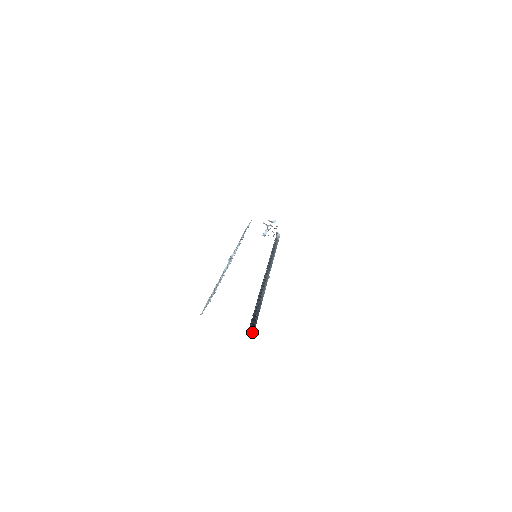
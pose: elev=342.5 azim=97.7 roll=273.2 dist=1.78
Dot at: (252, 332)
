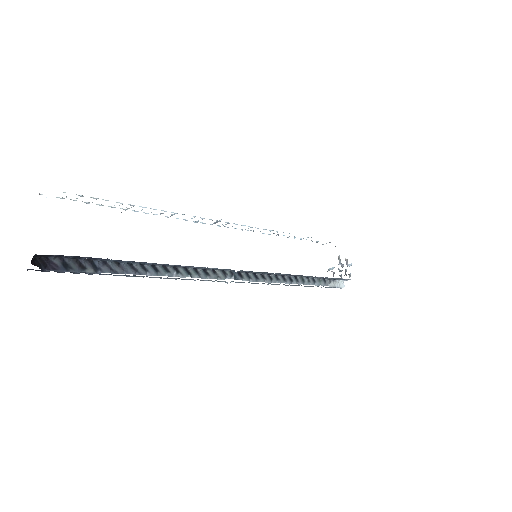
Dot at: (43, 265)
